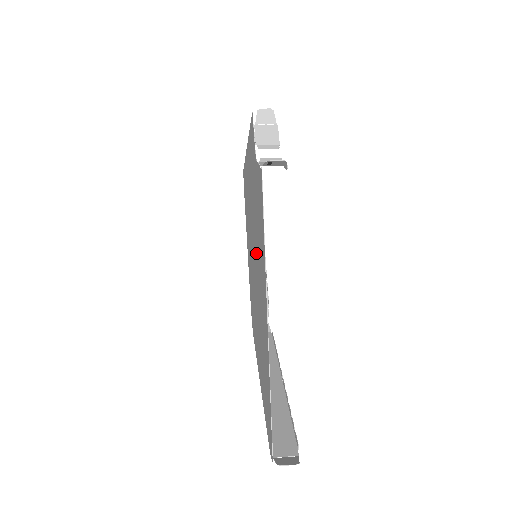
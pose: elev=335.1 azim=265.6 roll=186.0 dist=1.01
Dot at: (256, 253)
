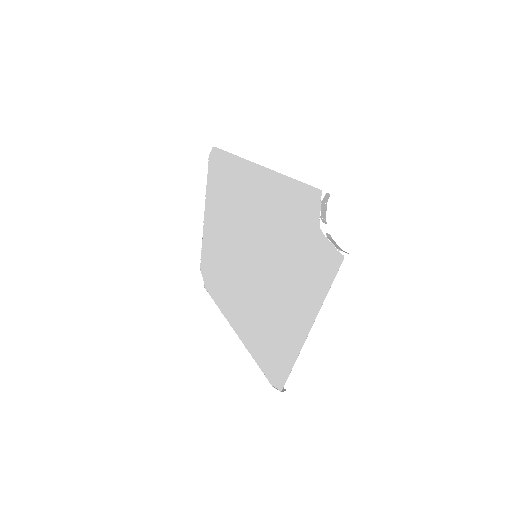
Dot at: (278, 268)
